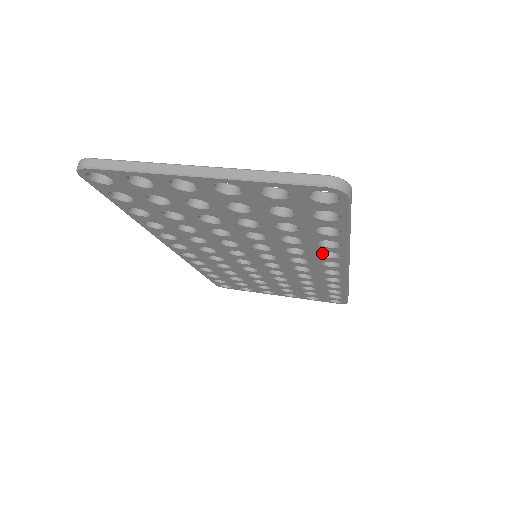
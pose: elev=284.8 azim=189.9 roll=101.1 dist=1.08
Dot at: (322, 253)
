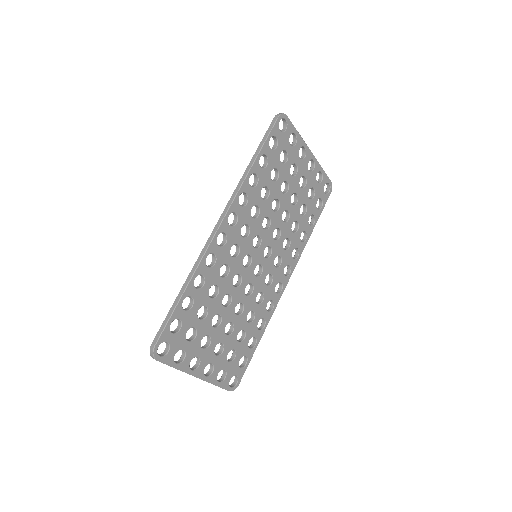
Dot at: (291, 253)
